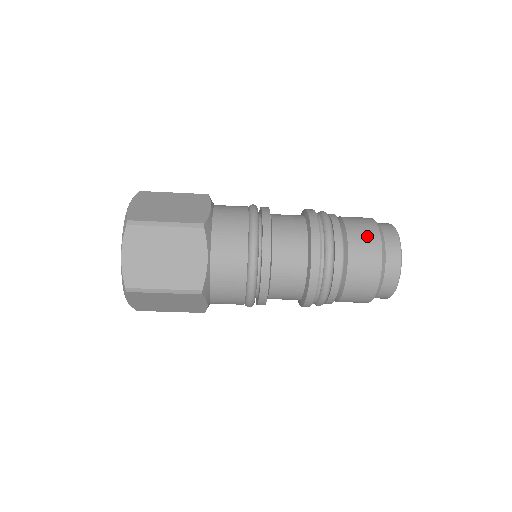
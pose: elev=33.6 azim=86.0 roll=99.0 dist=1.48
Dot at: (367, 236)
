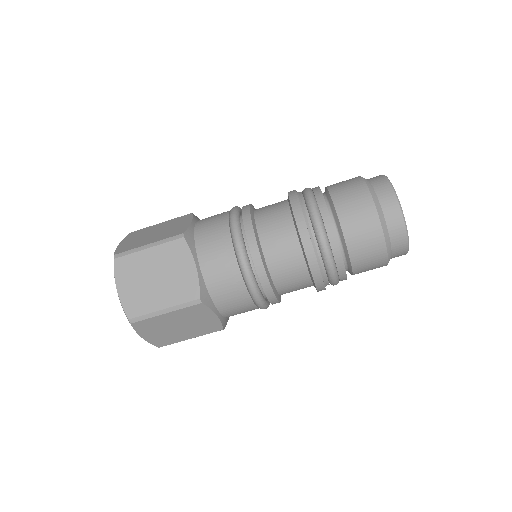
Dot at: occluded
